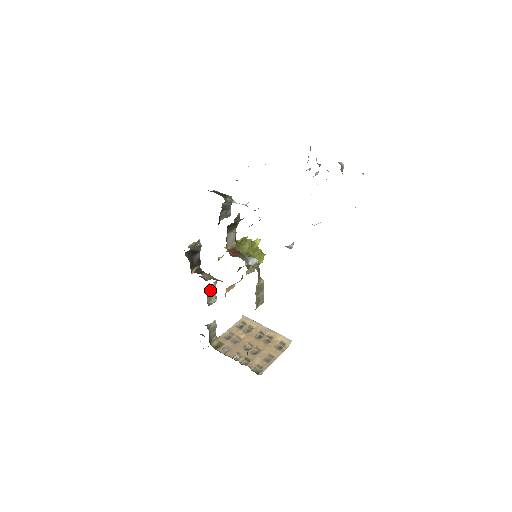
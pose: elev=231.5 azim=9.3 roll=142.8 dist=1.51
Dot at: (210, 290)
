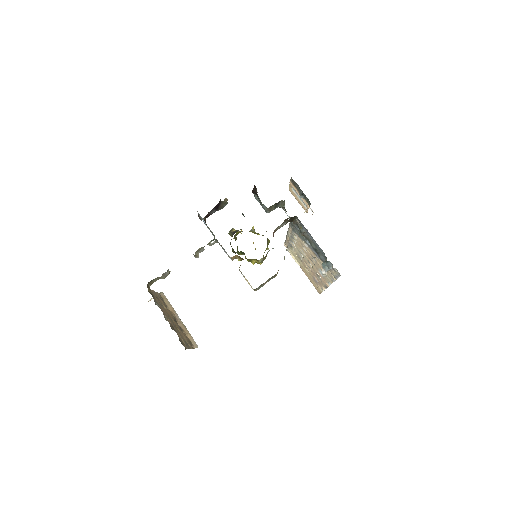
Dot at: (207, 244)
